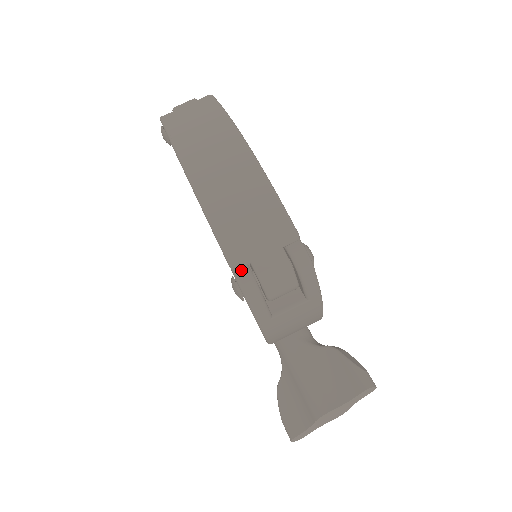
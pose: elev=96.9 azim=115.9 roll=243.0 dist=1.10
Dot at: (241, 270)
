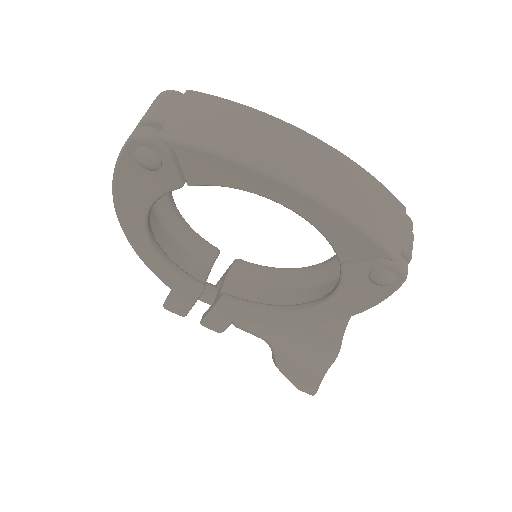
Dot at: occluded
